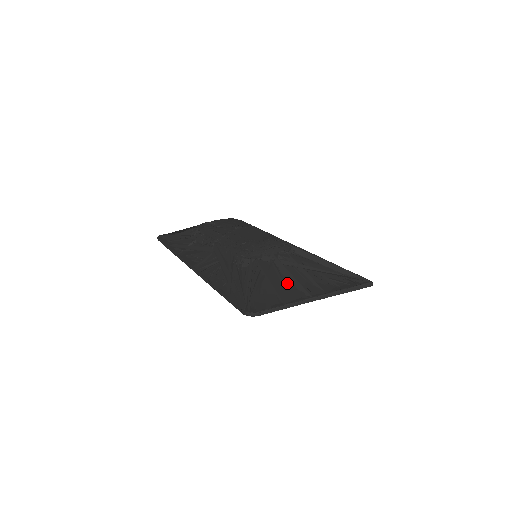
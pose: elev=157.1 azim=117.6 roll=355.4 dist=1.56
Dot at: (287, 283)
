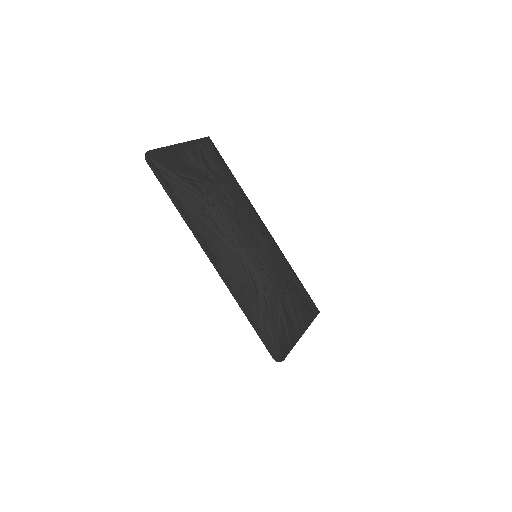
Dot at: (292, 322)
